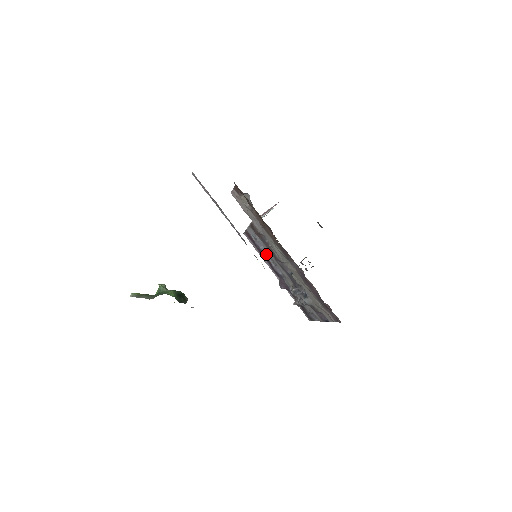
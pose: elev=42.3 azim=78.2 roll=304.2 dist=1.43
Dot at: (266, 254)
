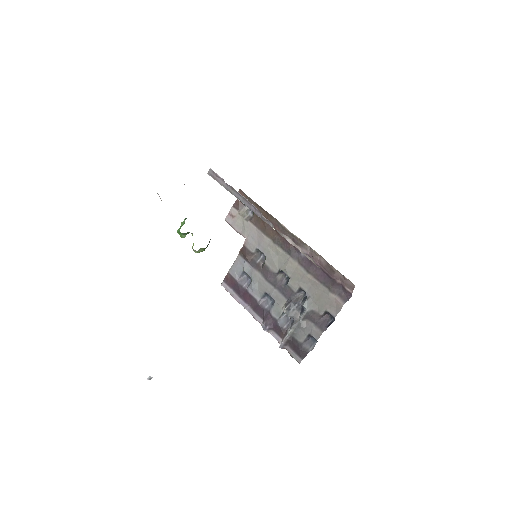
Dot at: (253, 283)
